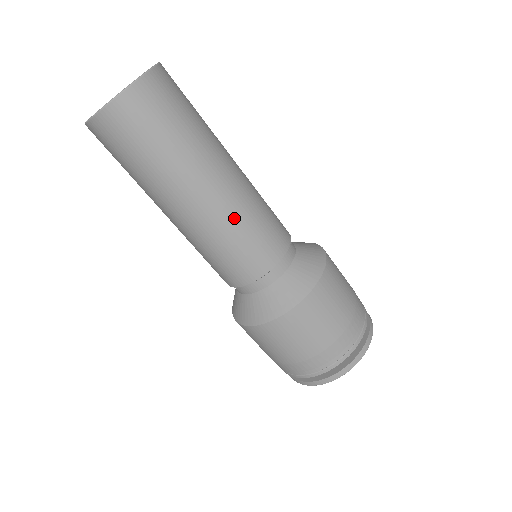
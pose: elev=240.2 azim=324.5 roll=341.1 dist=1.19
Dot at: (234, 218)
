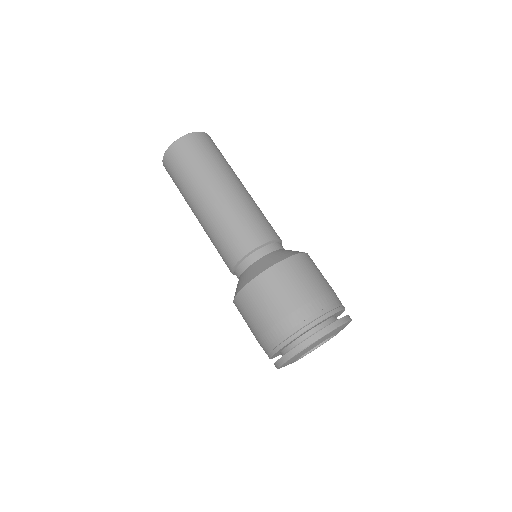
Dot at: (247, 204)
